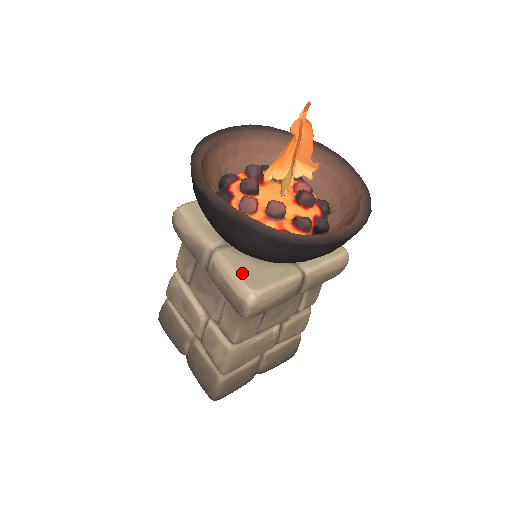
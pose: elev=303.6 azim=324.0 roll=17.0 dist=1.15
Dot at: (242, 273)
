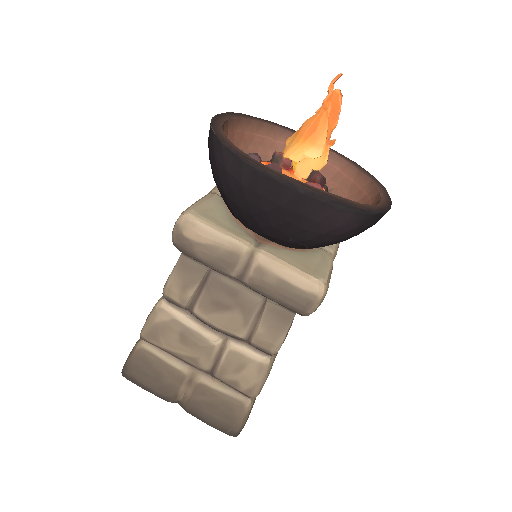
Dot at: (298, 266)
